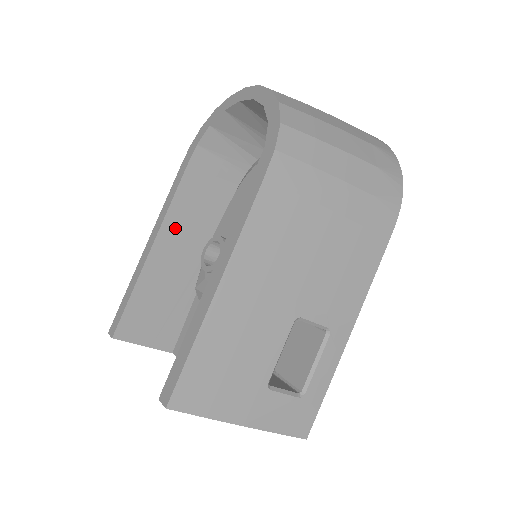
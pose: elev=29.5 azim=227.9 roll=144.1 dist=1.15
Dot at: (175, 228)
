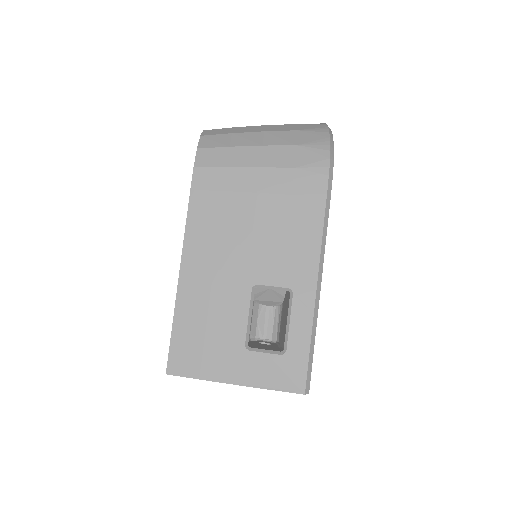
Dot at: occluded
